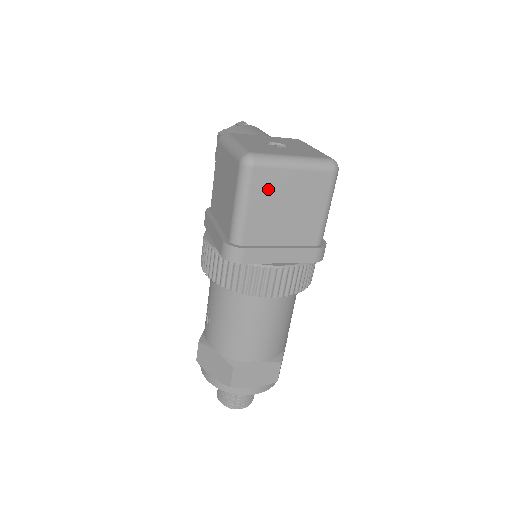
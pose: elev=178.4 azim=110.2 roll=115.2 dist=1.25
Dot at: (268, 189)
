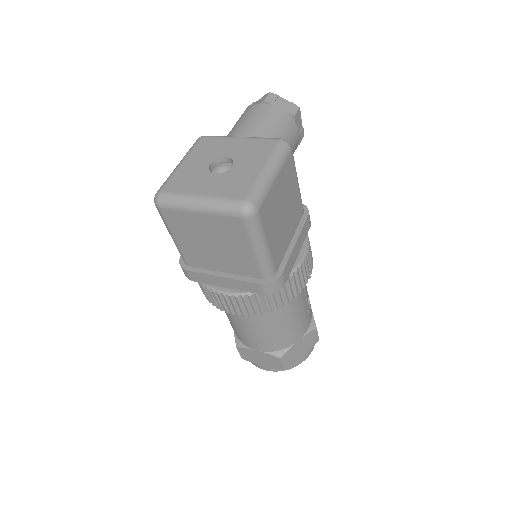
Dot at: (184, 227)
